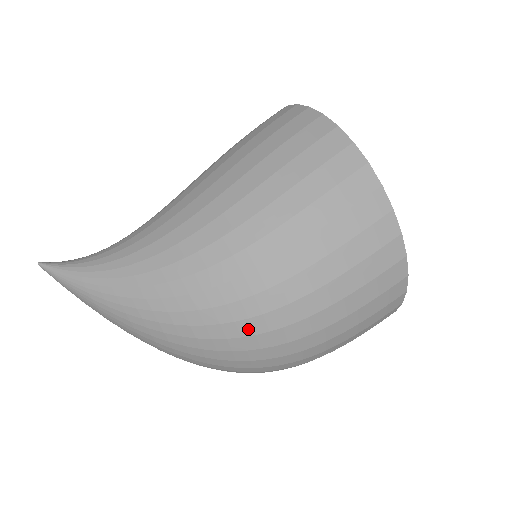
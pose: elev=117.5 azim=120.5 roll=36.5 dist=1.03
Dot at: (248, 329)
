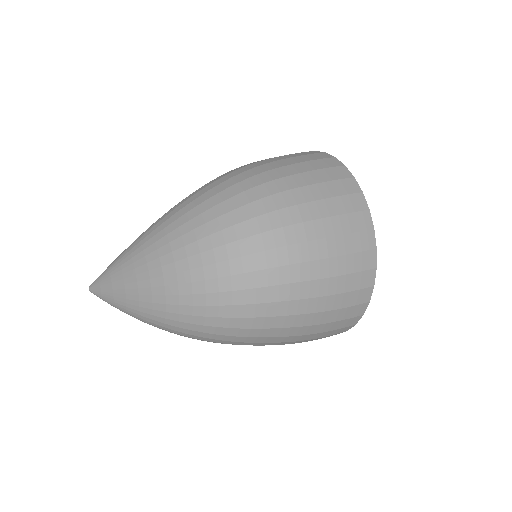
Dot at: (222, 188)
